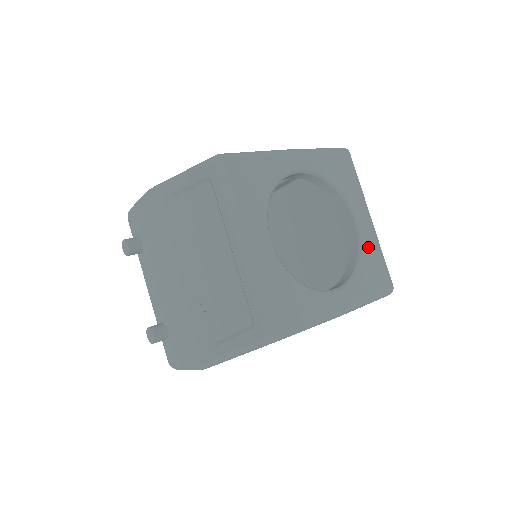
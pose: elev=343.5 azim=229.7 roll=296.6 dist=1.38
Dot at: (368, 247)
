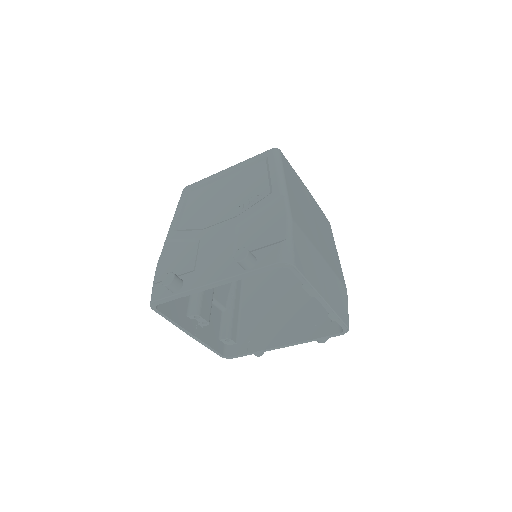
Dot at: occluded
